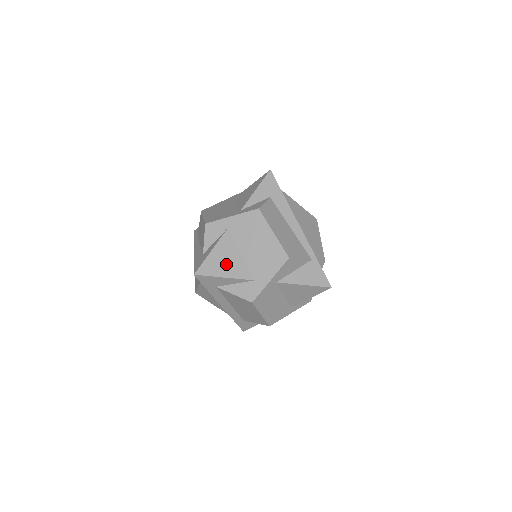
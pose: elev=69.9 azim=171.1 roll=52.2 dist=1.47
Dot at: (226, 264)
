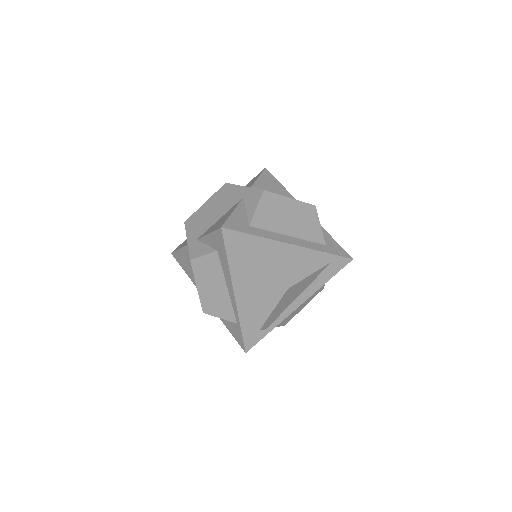
Dot at: (186, 266)
